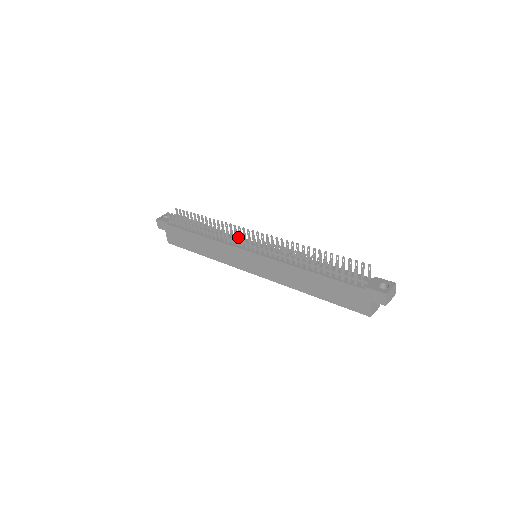
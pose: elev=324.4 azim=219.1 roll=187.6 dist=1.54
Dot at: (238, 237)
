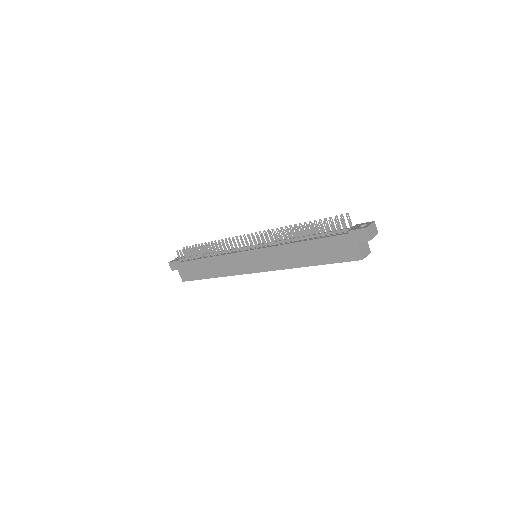
Dot at: occluded
